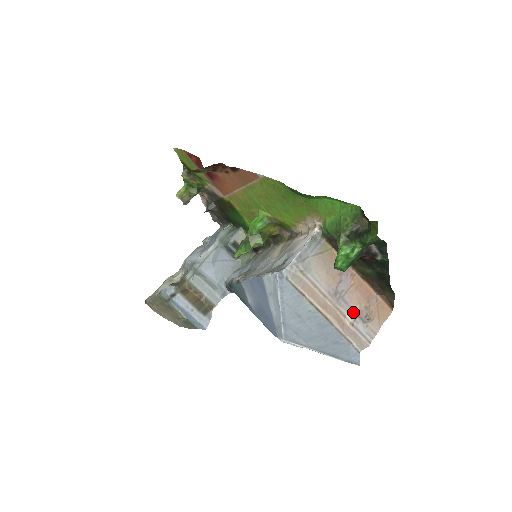
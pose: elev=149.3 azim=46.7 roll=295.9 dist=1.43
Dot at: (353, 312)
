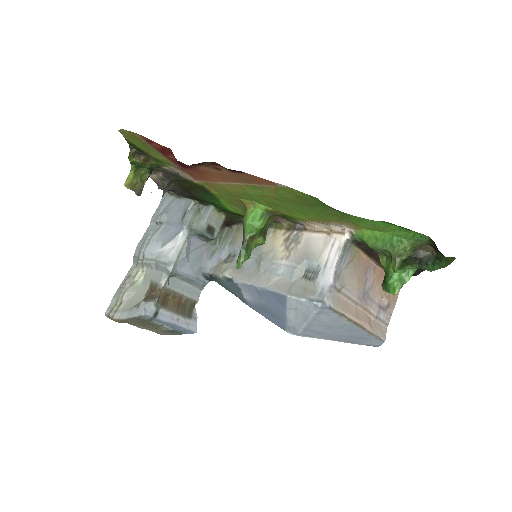
Dot at: (376, 305)
